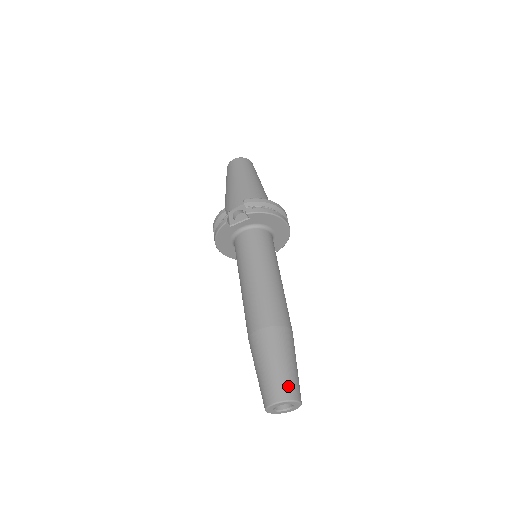
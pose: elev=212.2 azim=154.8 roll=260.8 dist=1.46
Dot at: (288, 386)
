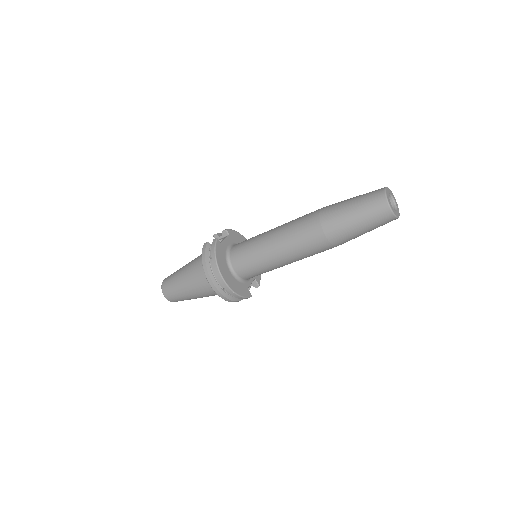
Dot at: occluded
